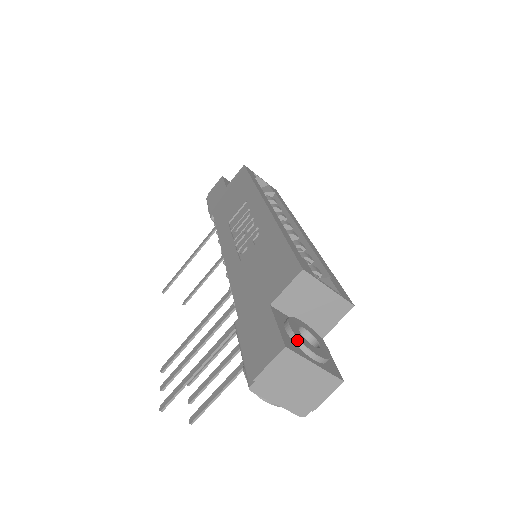
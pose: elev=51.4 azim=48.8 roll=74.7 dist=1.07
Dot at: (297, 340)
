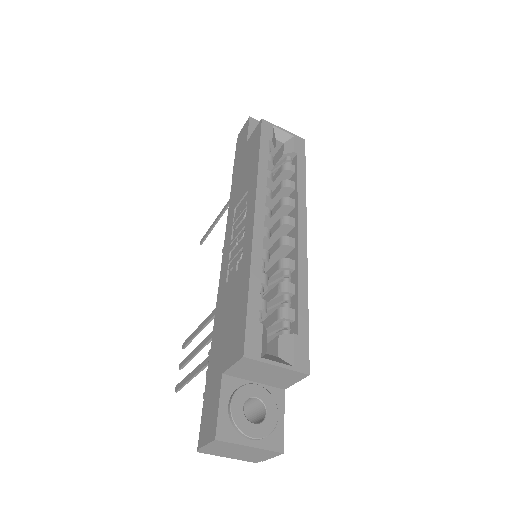
Dot at: (234, 424)
